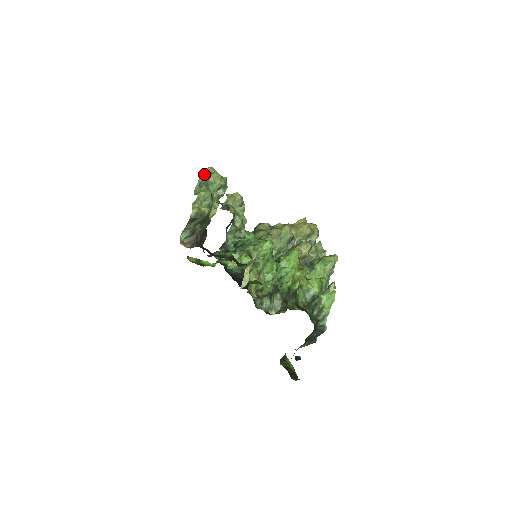
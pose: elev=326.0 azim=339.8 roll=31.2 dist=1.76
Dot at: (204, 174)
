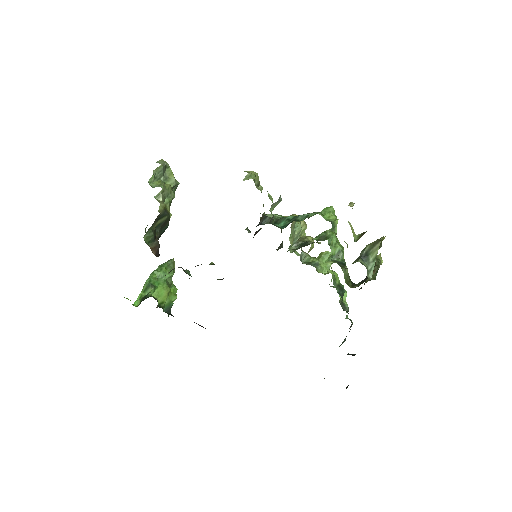
Dot at: (162, 164)
